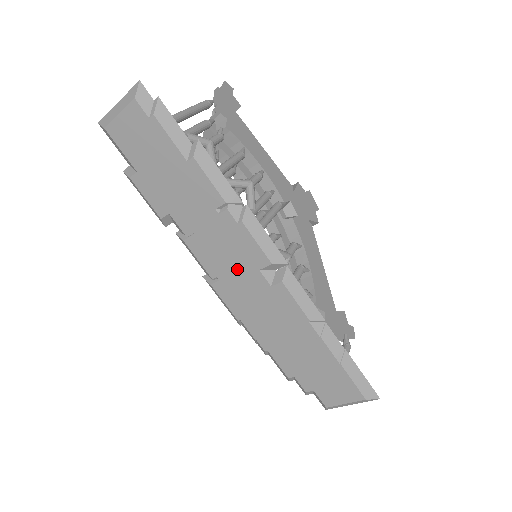
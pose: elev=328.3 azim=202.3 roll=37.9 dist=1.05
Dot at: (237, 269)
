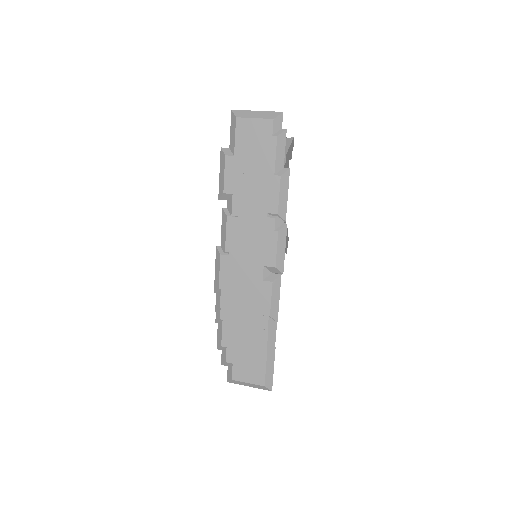
Dot at: (249, 256)
